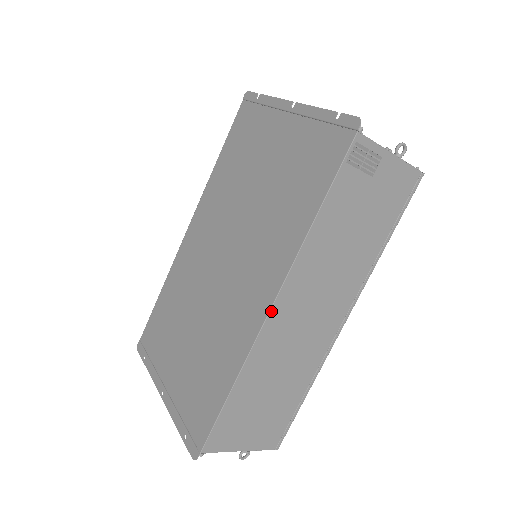
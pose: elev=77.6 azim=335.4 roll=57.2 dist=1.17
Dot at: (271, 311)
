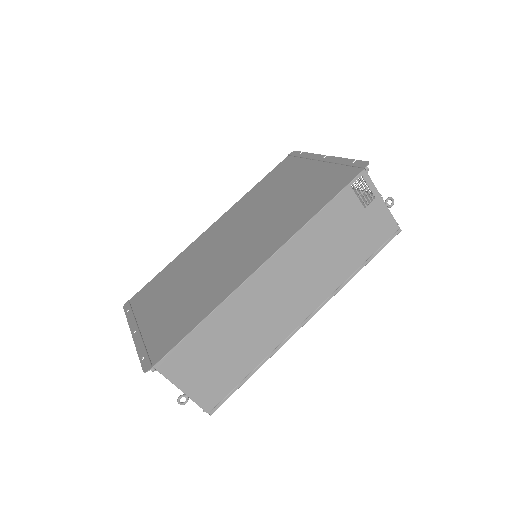
Dot at: (260, 269)
